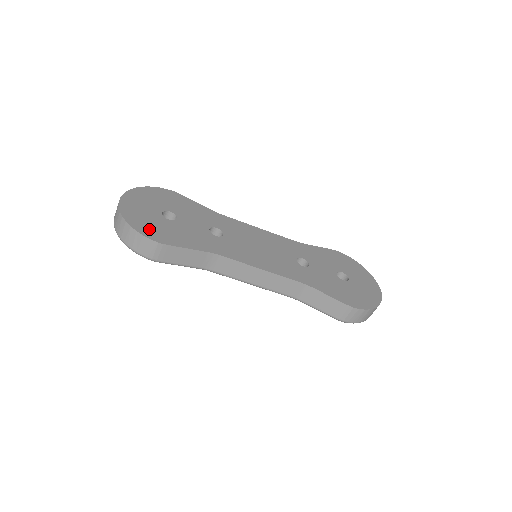
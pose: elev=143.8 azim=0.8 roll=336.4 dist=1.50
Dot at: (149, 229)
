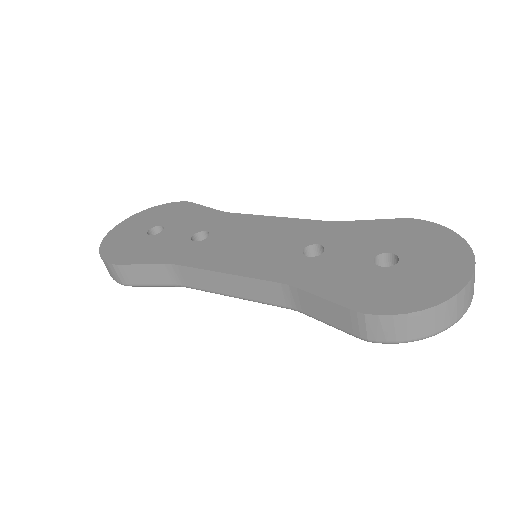
Dot at: (116, 251)
